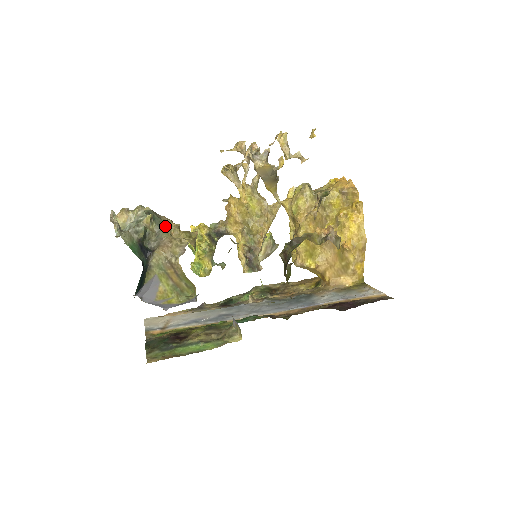
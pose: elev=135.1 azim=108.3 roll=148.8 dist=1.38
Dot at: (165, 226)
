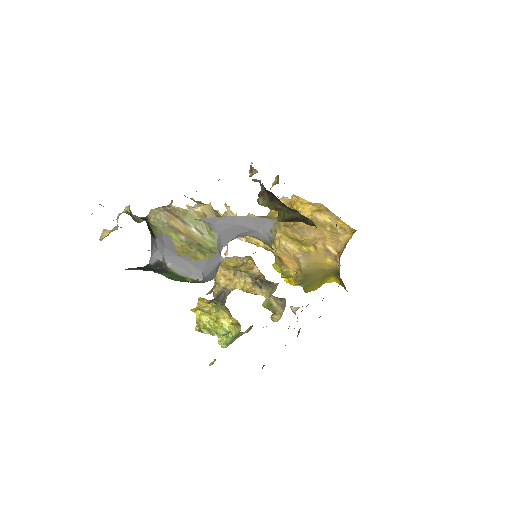
Dot at: occluded
